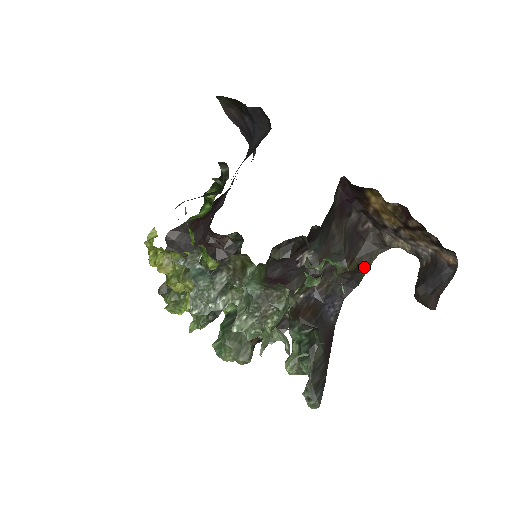
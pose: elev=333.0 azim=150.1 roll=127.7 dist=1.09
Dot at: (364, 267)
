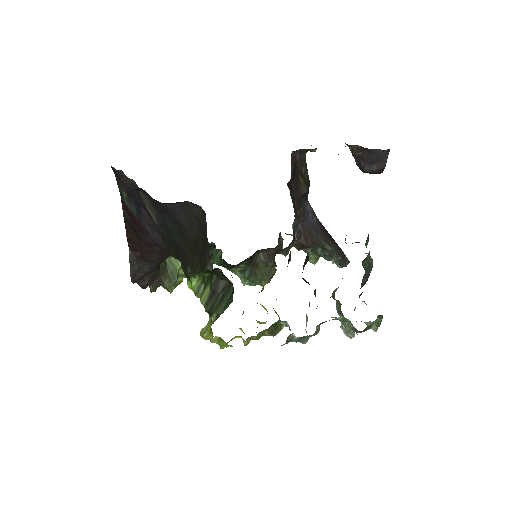
Dot at: (305, 172)
